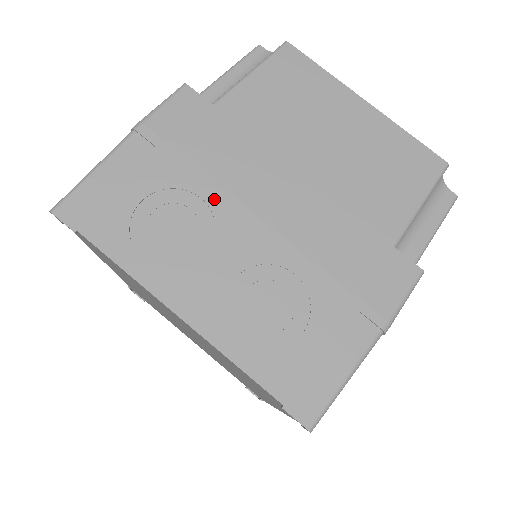
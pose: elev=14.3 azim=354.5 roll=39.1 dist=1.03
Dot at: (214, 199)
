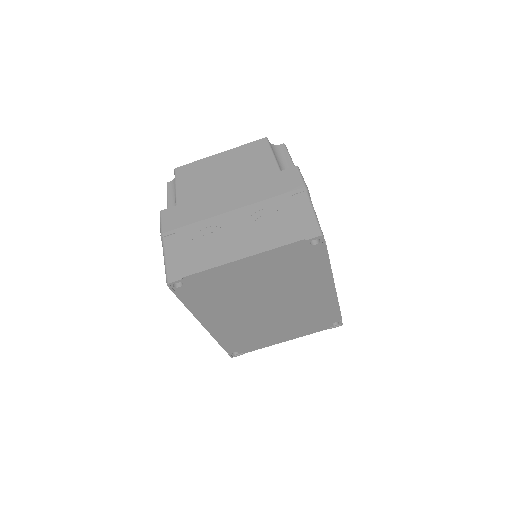
Dot at: (211, 223)
